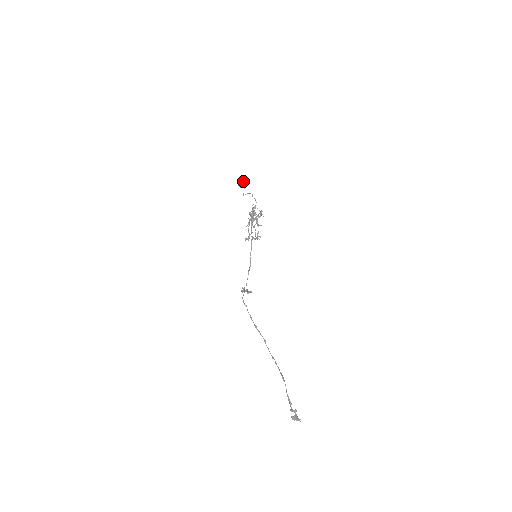
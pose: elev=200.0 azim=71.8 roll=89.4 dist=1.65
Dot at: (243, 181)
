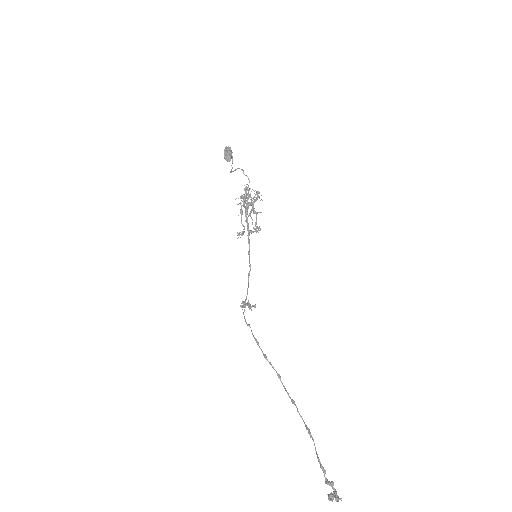
Dot at: (230, 152)
